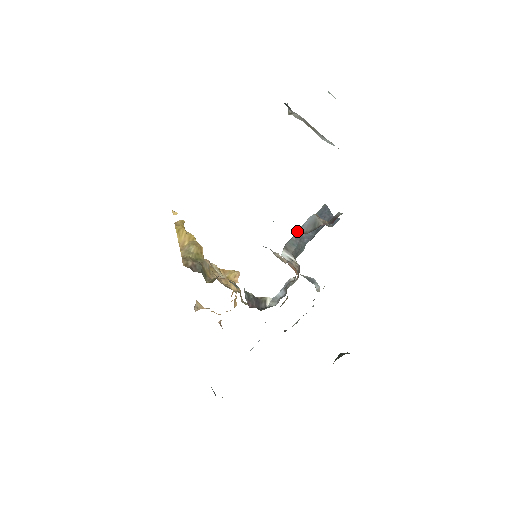
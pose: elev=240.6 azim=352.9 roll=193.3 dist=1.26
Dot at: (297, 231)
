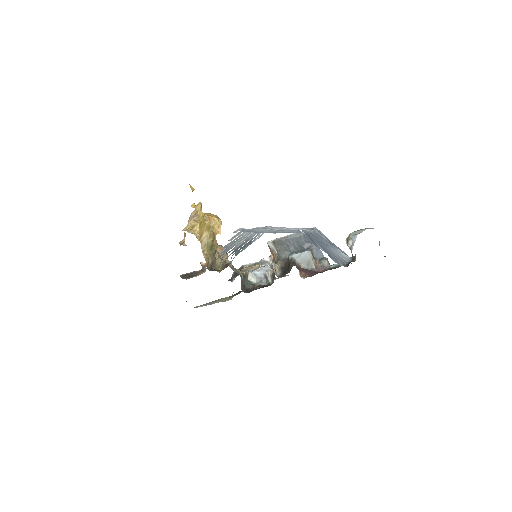
Dot at: (299, 274)
